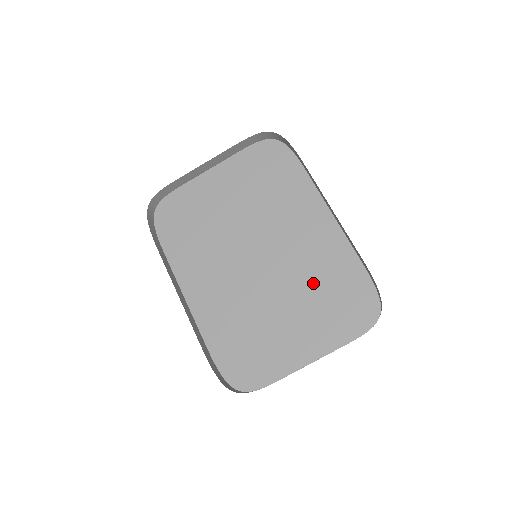
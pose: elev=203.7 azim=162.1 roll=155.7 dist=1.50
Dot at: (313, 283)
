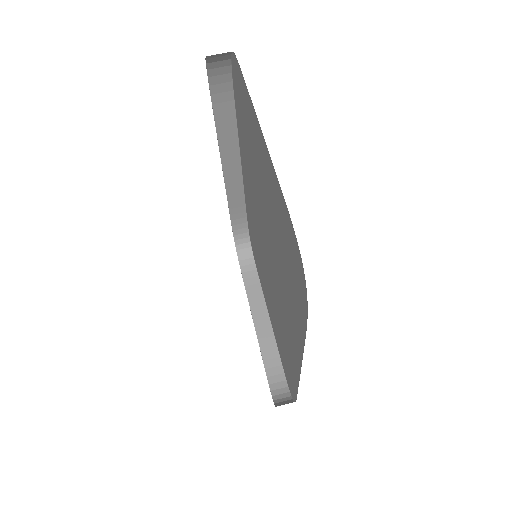
Dot at: (280, 327)
